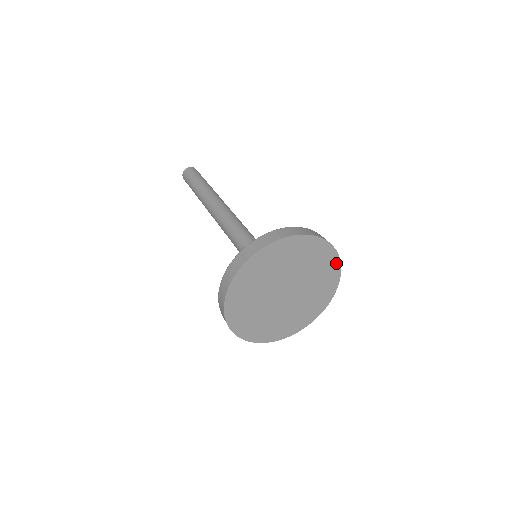
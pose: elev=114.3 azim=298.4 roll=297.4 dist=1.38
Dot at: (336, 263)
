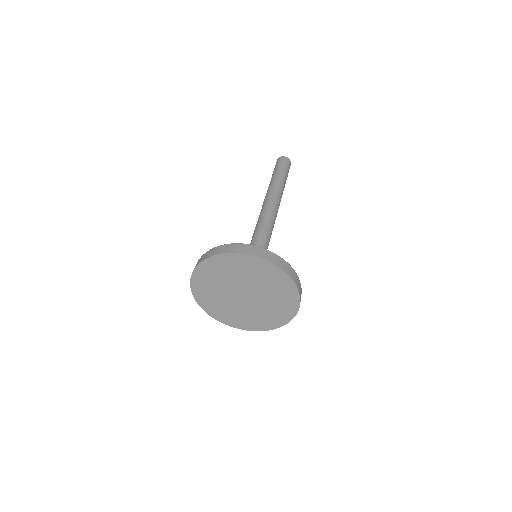
Dot at: (294, 309)
